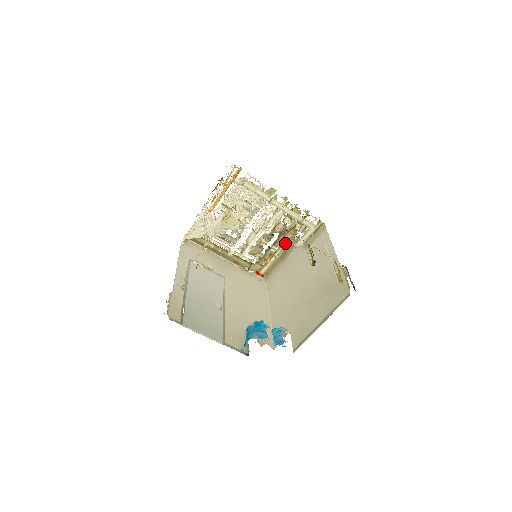
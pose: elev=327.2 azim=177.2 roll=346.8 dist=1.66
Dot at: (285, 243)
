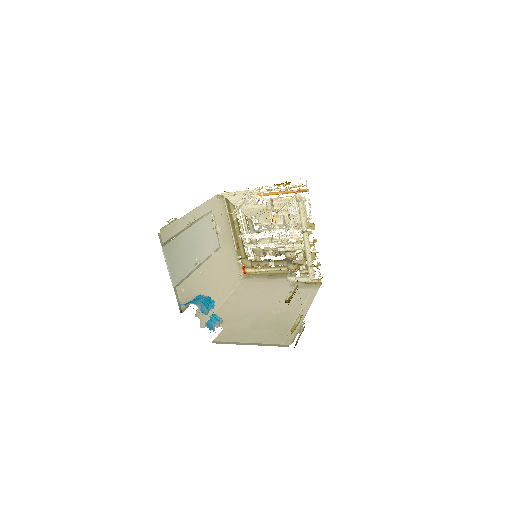
Dot at: (283, 268)
